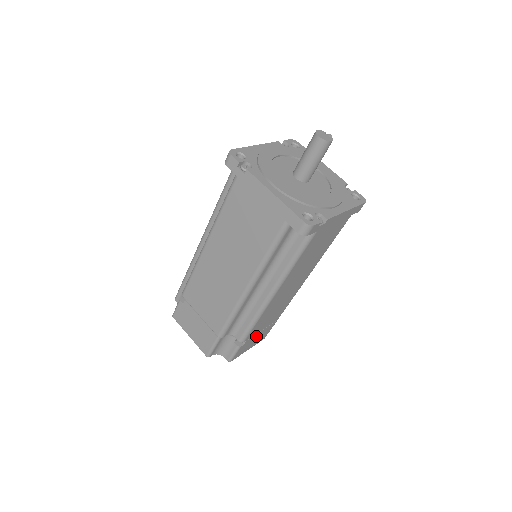
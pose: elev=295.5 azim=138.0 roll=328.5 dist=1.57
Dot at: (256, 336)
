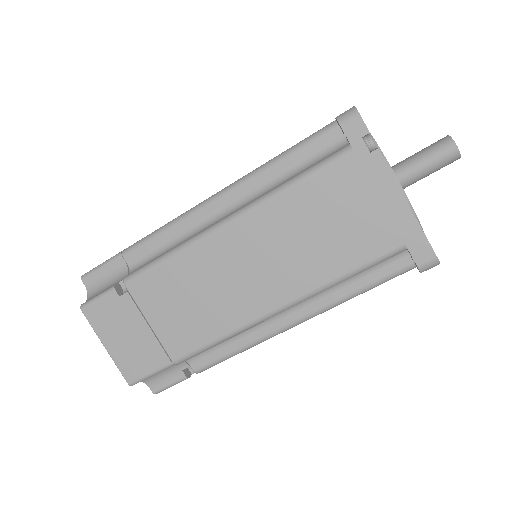
Dot at: occluded
